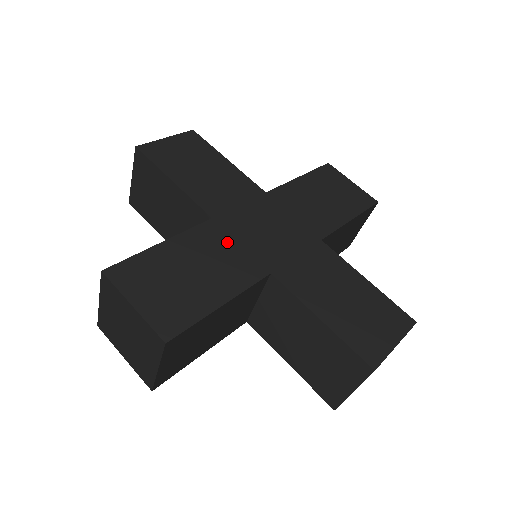
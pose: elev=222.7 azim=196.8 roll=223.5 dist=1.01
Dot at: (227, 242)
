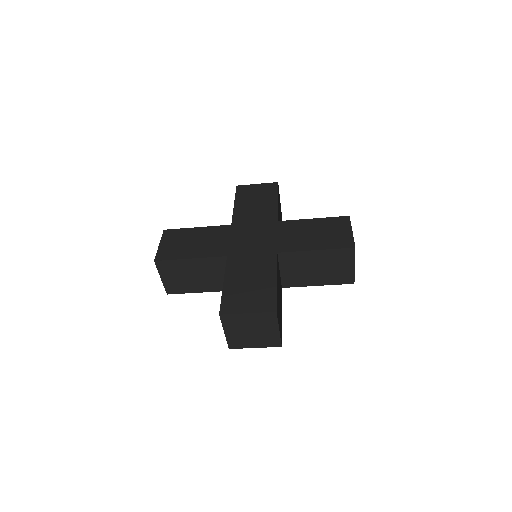
Dot at: (224, 236)
